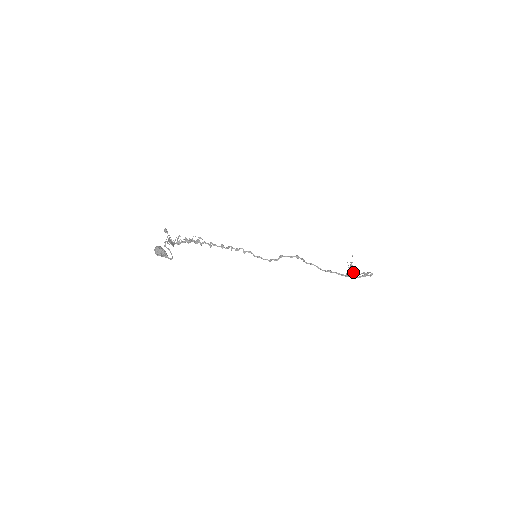
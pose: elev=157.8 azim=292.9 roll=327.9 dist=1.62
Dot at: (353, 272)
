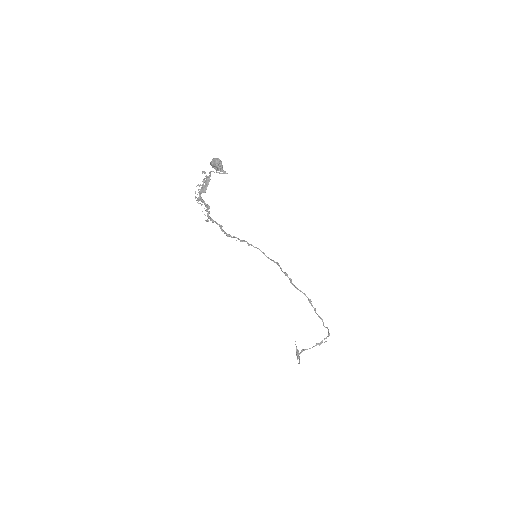
Dot at: (299, 359)
